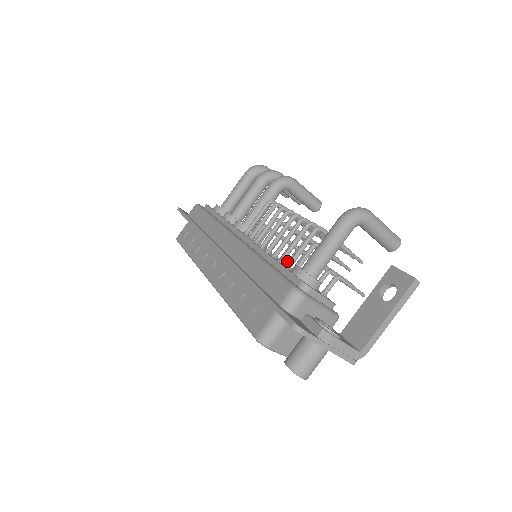
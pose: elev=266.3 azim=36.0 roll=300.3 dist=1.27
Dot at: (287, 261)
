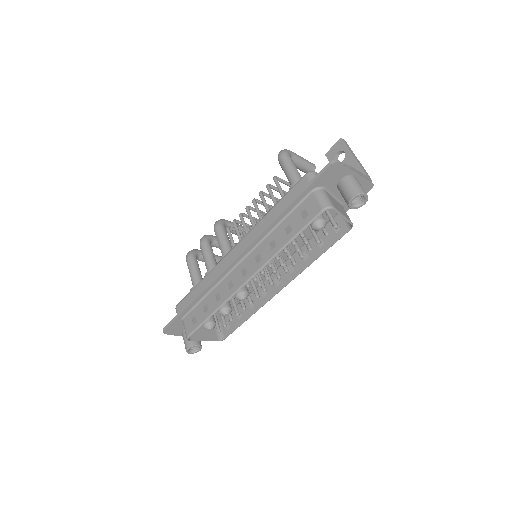
Dot at: occluded
